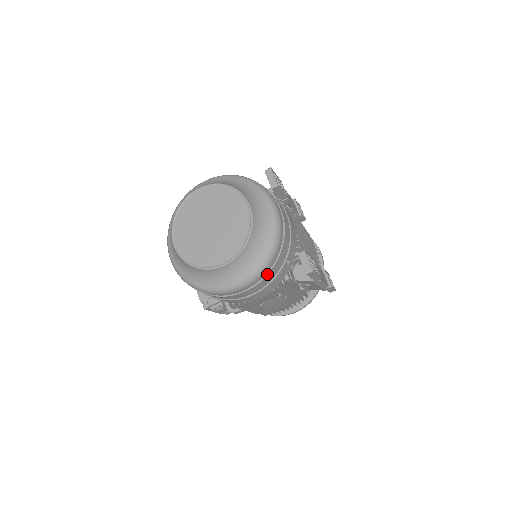
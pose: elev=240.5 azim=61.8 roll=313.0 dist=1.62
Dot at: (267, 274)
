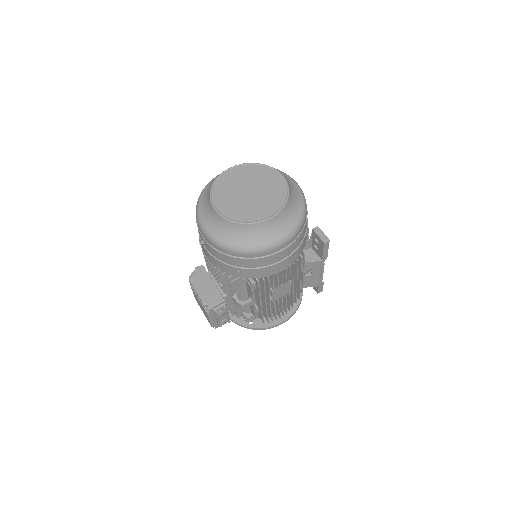
Dot at: (299, 235)
